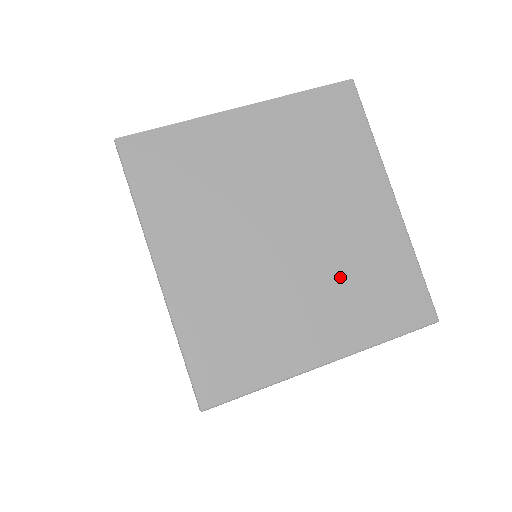
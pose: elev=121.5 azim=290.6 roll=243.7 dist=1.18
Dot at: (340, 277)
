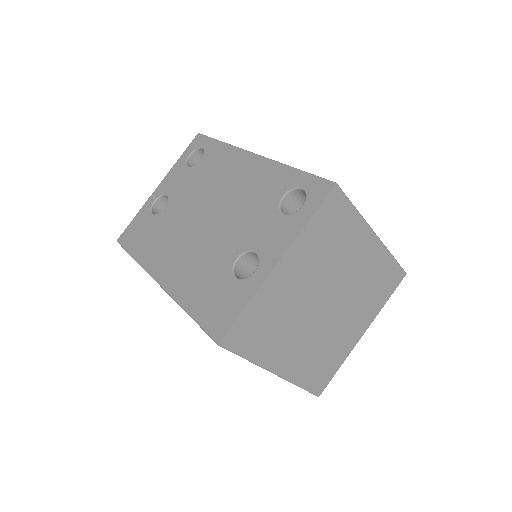
Dot at: (359, 297)
